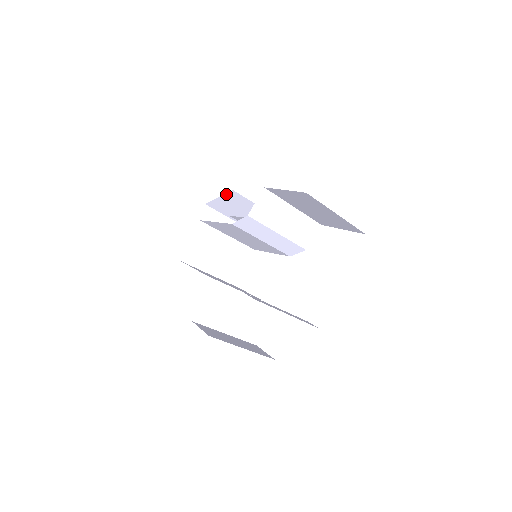
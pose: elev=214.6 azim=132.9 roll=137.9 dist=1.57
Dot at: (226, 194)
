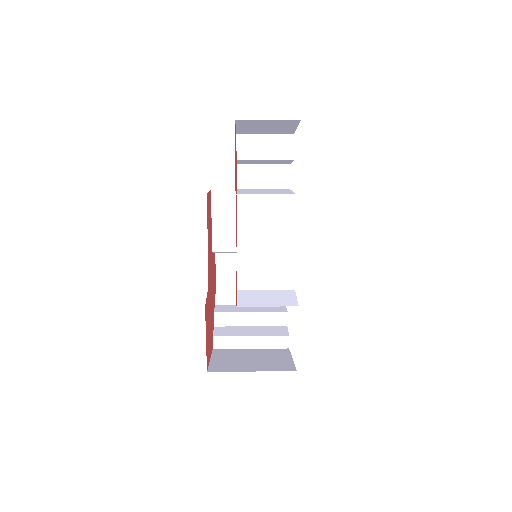
Dot at: occluded
